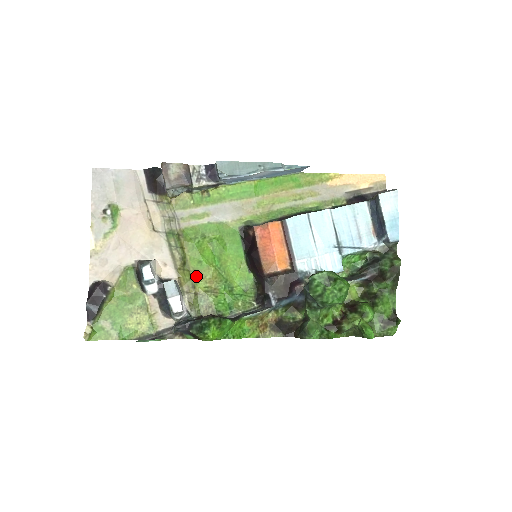
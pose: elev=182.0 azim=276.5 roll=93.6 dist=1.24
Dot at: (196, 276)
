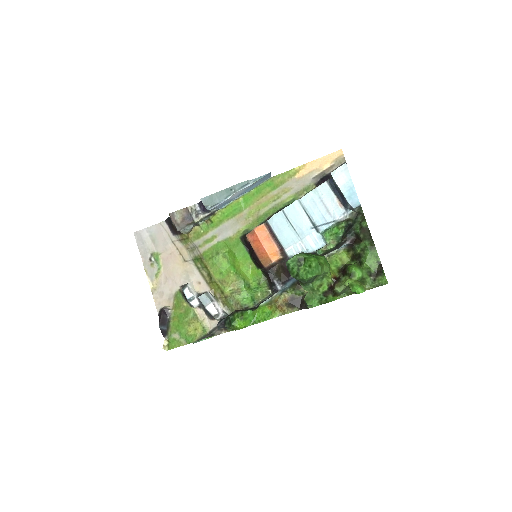
Dot at: (221, 284)
